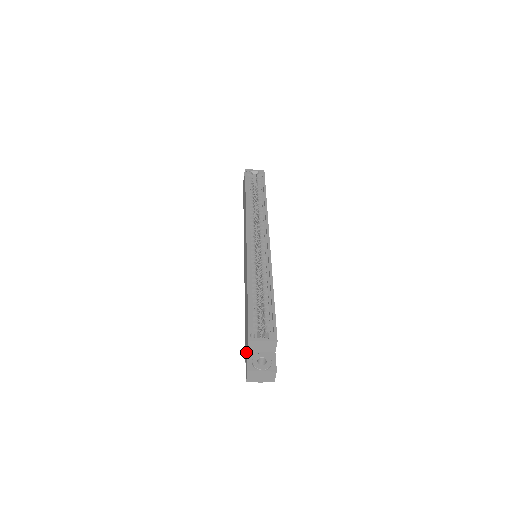
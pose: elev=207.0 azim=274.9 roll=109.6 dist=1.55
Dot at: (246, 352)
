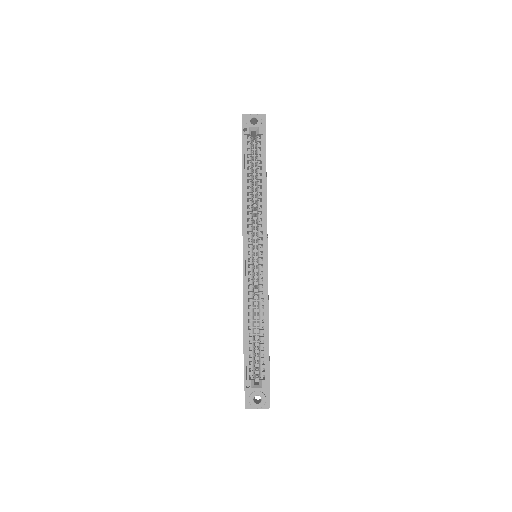
Dot at: occluded
